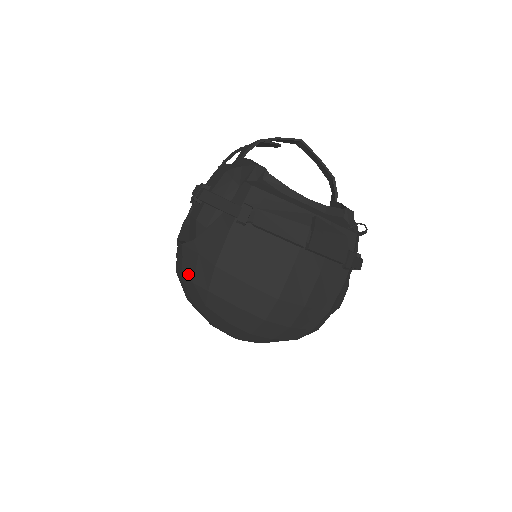
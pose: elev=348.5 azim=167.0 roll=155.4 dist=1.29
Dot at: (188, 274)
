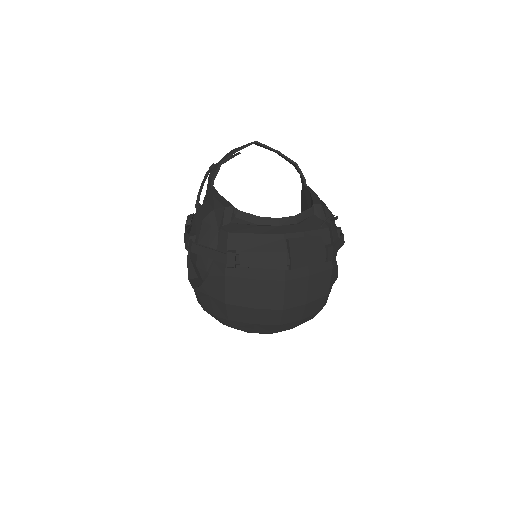
Dot at: (208, 309)
